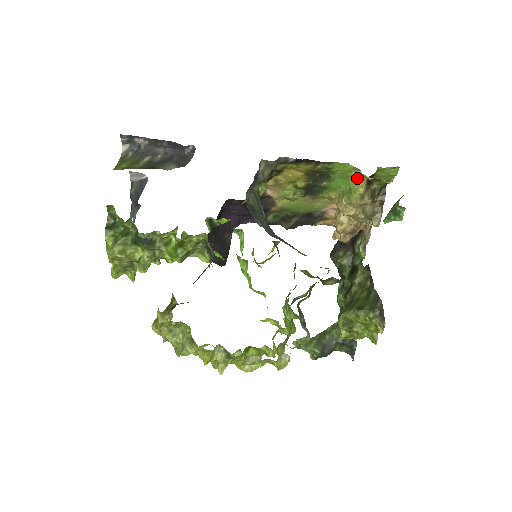
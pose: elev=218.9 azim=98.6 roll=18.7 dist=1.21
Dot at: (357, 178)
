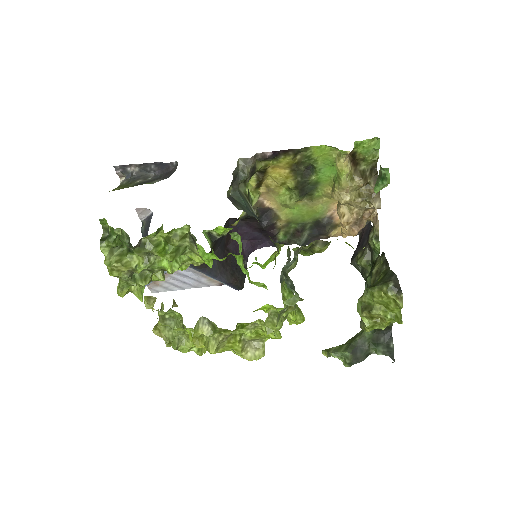
Dot at: (338, 158)
